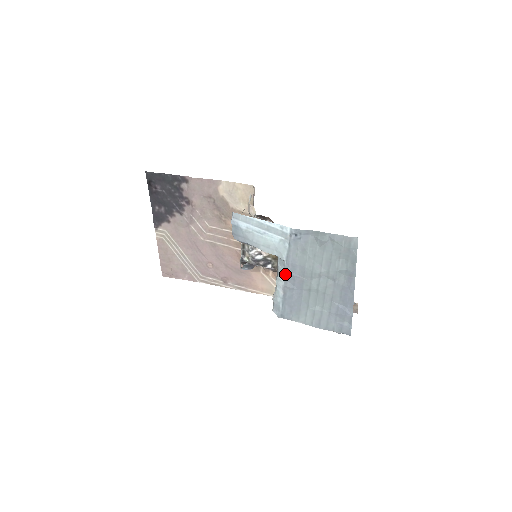
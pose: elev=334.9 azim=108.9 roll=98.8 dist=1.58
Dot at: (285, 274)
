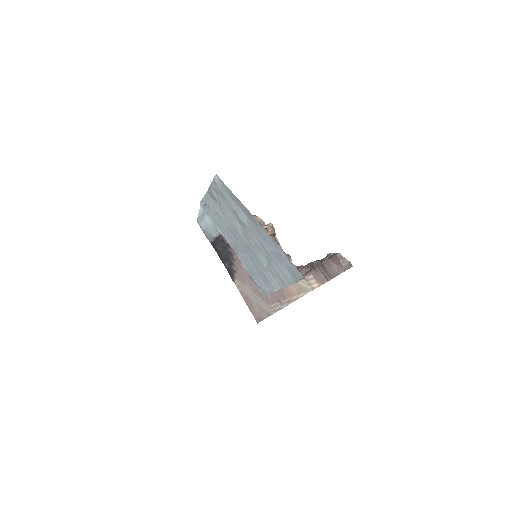
Dot at: (232, 246)
